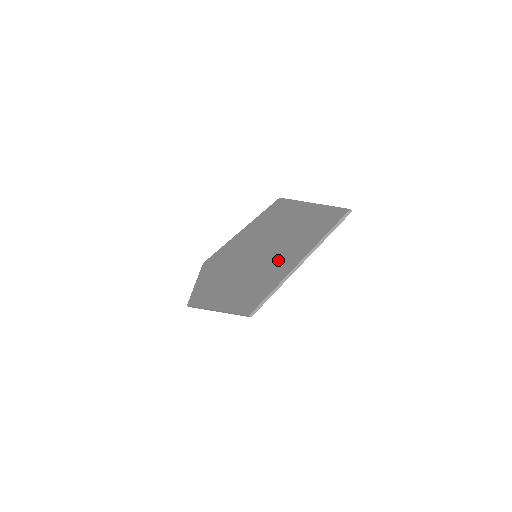
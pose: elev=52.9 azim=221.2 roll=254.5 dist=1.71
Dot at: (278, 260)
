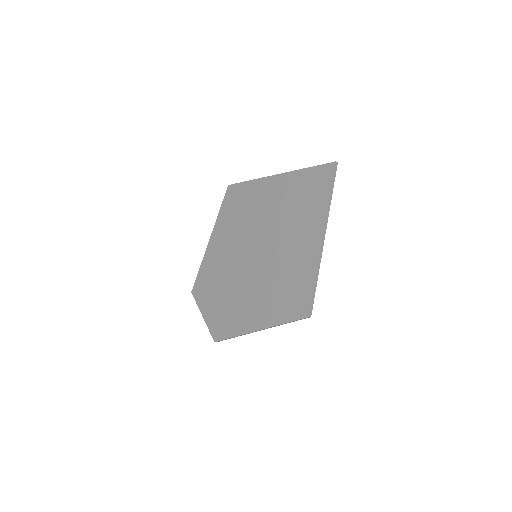
Dot at: (292, 249)
